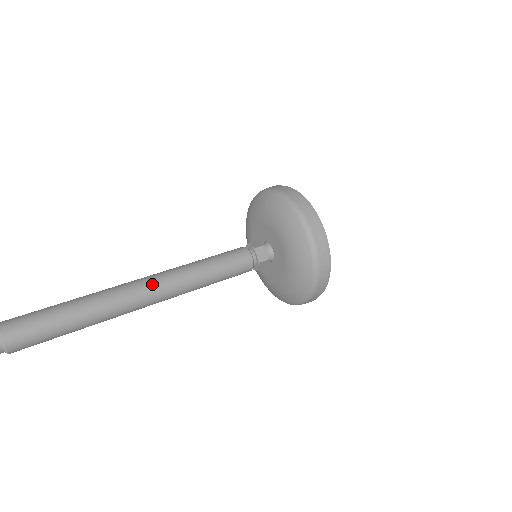
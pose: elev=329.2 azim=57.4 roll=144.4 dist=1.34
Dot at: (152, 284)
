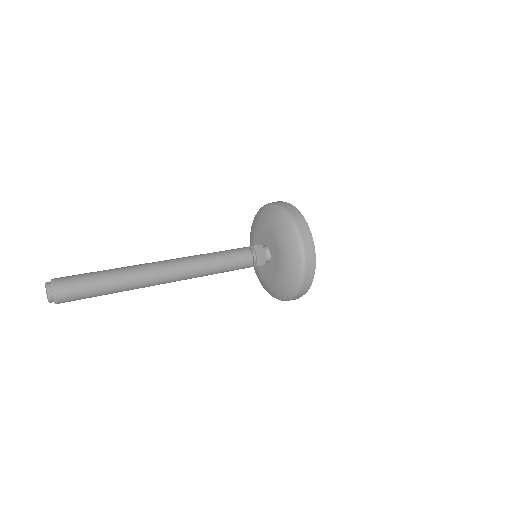
Dot at: (173, 272)
